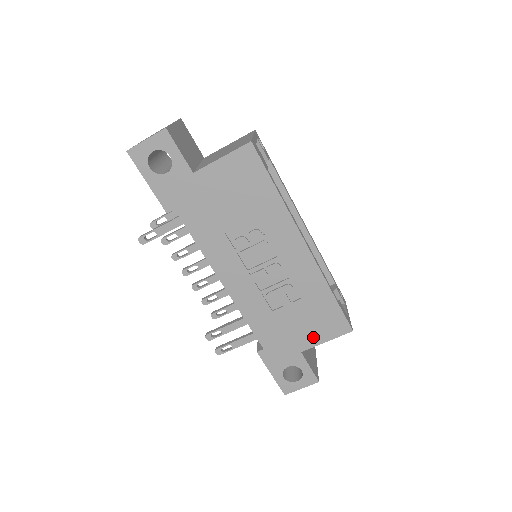
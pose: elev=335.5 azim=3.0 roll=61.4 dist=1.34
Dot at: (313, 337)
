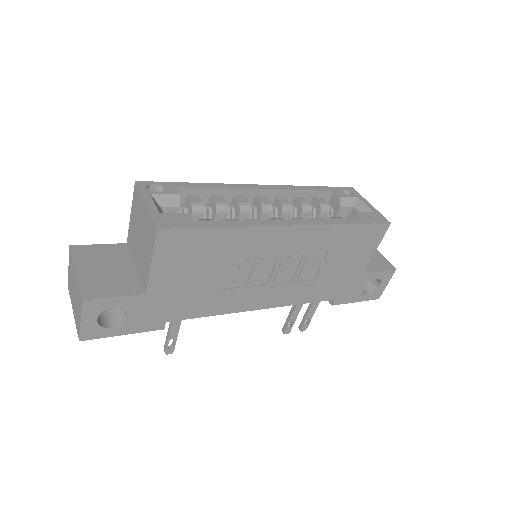
Dot at: (363, 258)
